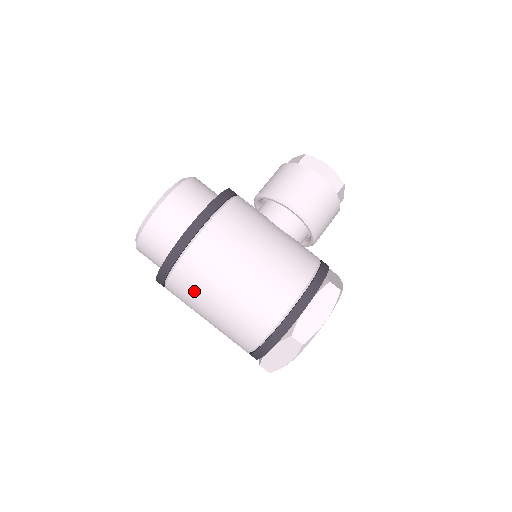
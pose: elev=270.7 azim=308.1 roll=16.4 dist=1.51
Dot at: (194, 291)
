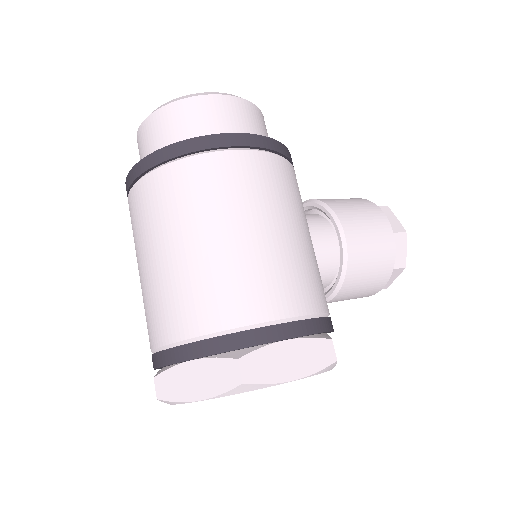
Dot at: (164, 210)
